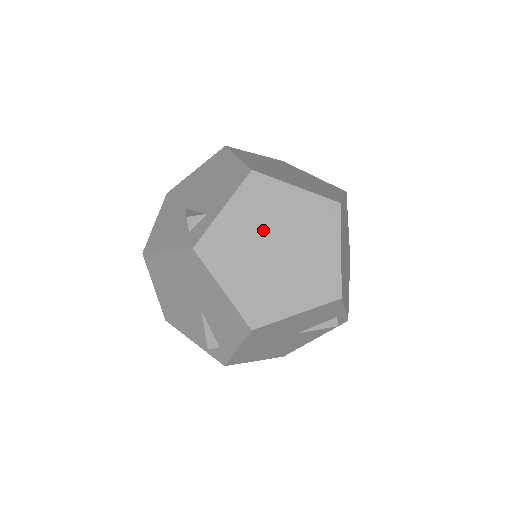
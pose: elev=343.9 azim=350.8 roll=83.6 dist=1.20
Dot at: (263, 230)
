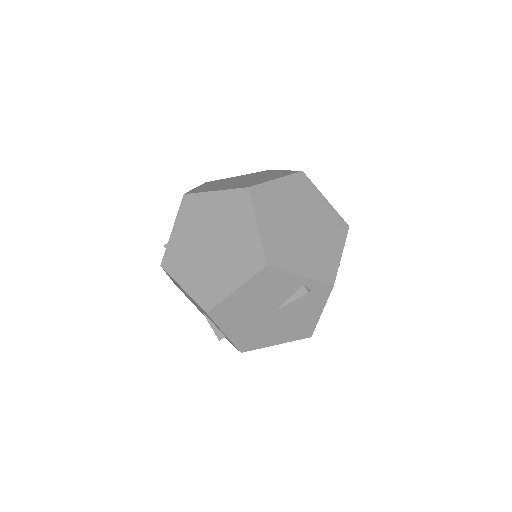
Dot at: (199, 234)
